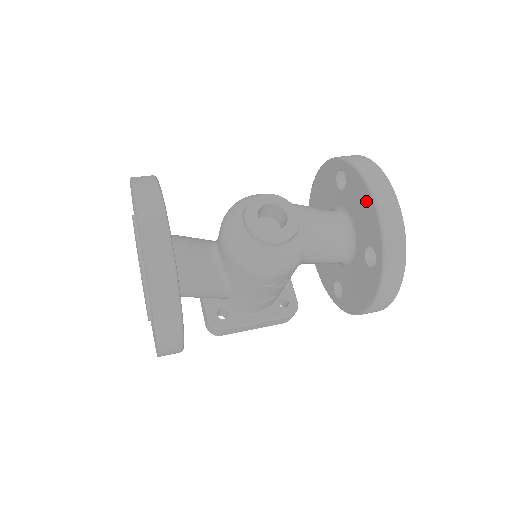
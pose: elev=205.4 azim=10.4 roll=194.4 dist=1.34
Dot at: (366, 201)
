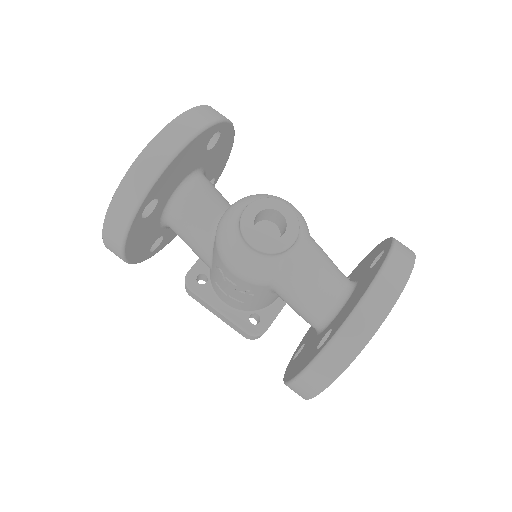
Dot at: (364, 288)
